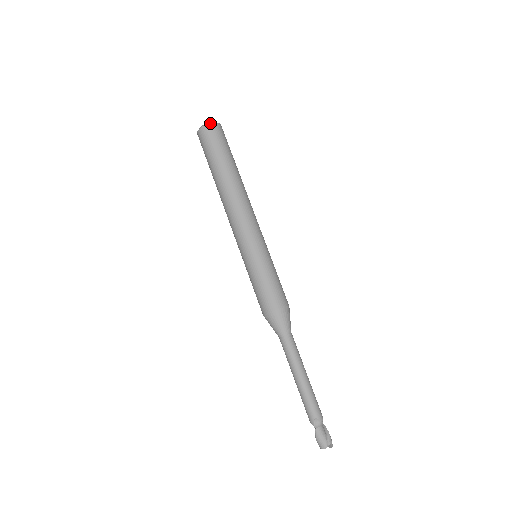
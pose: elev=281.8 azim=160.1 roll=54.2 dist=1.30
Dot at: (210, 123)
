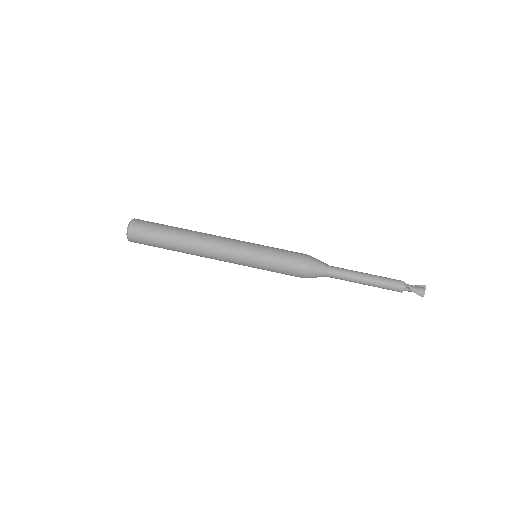
Dot at: (132, 219)
